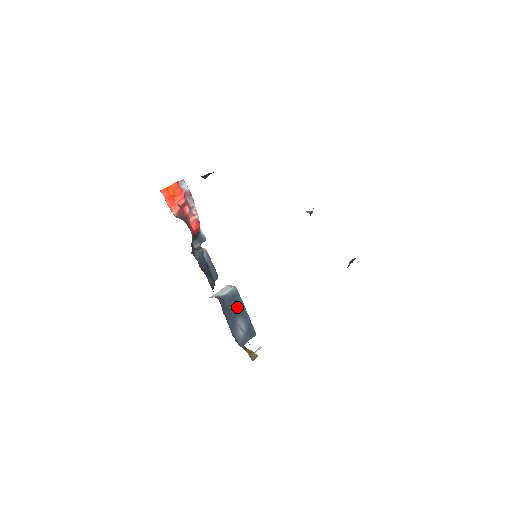
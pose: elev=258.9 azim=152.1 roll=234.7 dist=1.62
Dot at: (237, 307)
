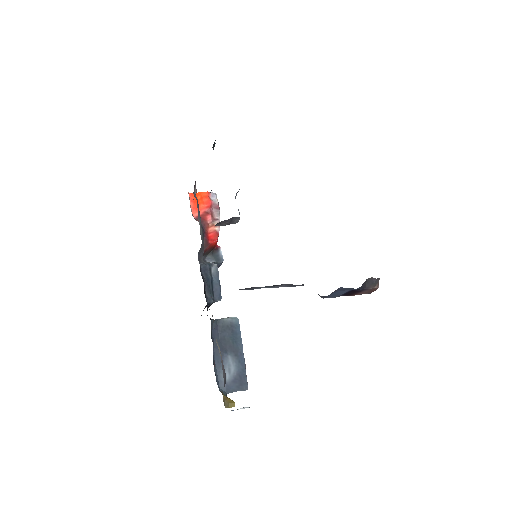
Dot at: (232, 341)
